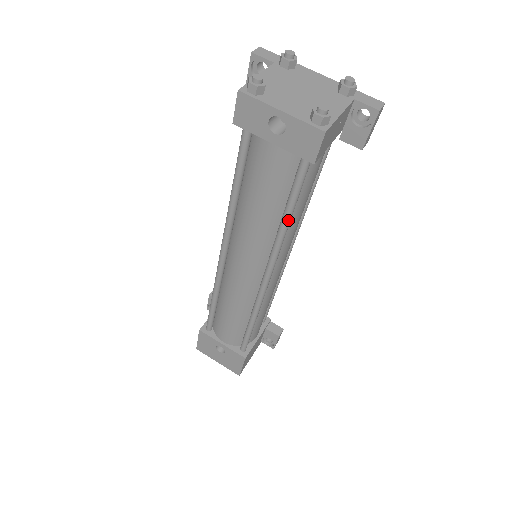
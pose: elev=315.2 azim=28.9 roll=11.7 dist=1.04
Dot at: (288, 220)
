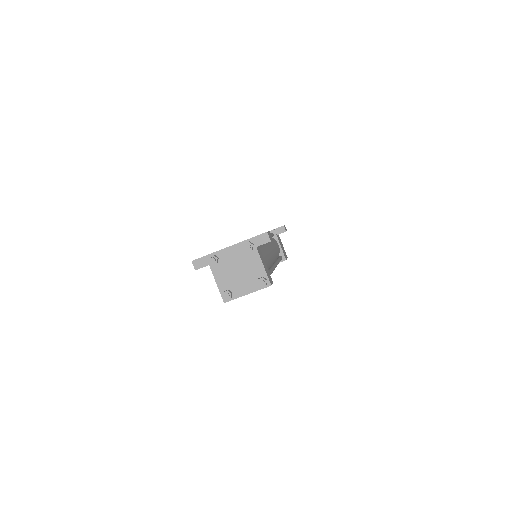
Dot at: occluded
